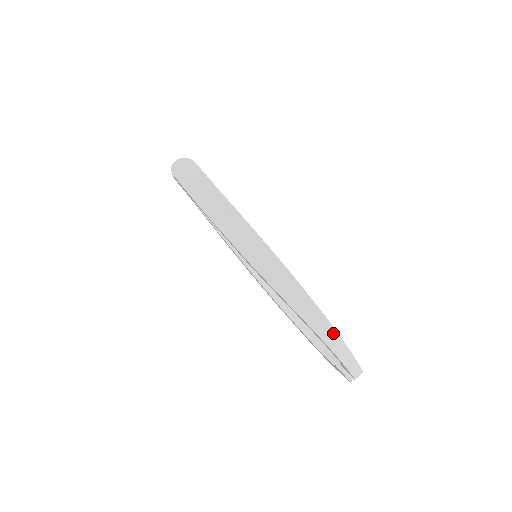
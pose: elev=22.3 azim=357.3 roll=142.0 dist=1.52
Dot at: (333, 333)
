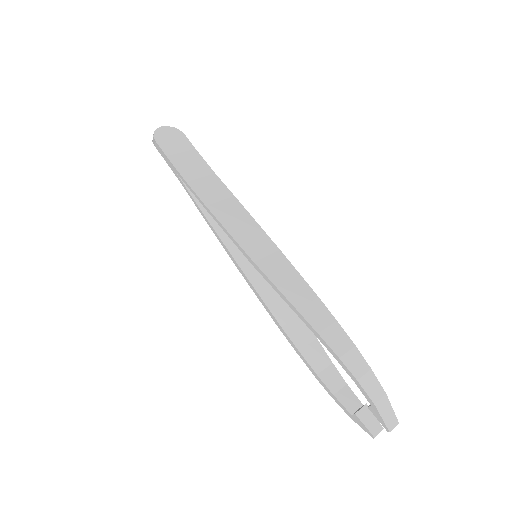
Dot at: (362, 363)
